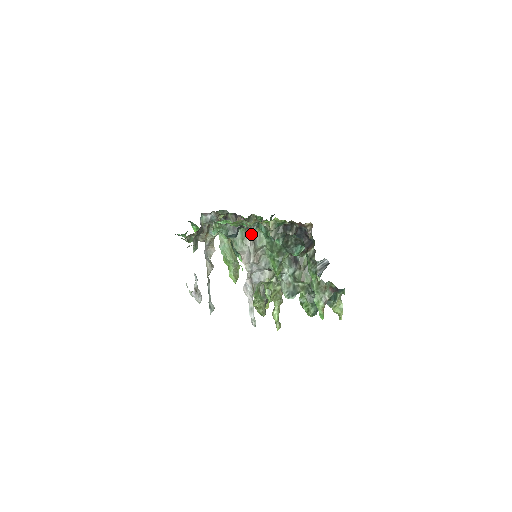
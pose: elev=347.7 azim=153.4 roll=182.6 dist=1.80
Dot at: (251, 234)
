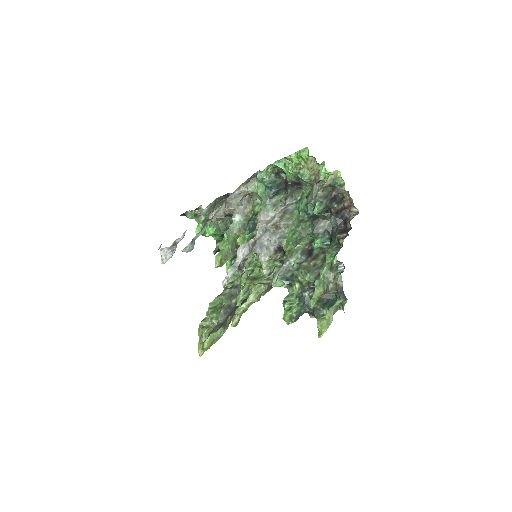
Dot at: (288, 203)
